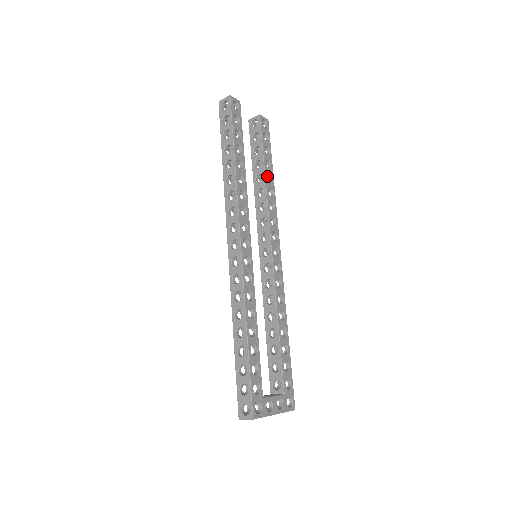
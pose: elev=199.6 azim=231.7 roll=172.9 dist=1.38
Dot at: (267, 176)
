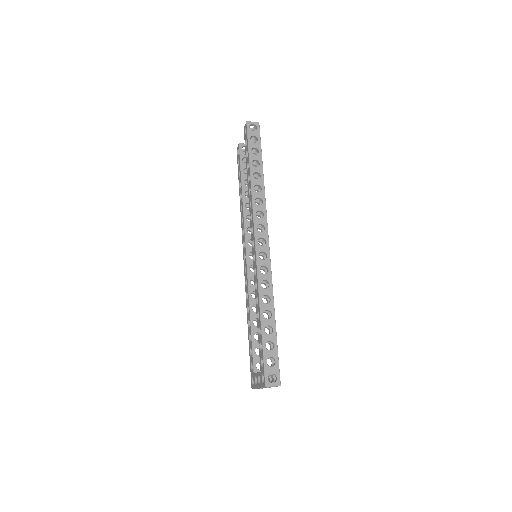
Dot at: occluded
